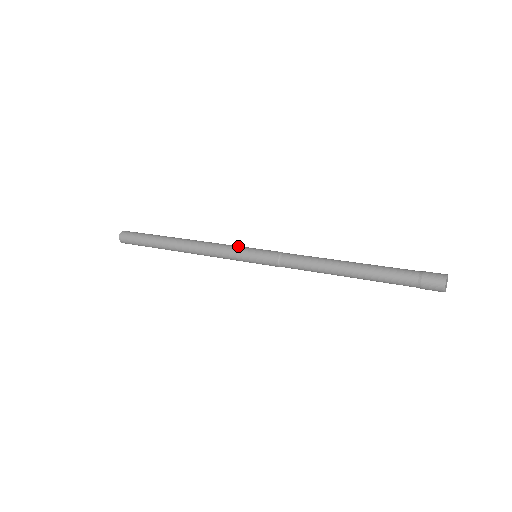
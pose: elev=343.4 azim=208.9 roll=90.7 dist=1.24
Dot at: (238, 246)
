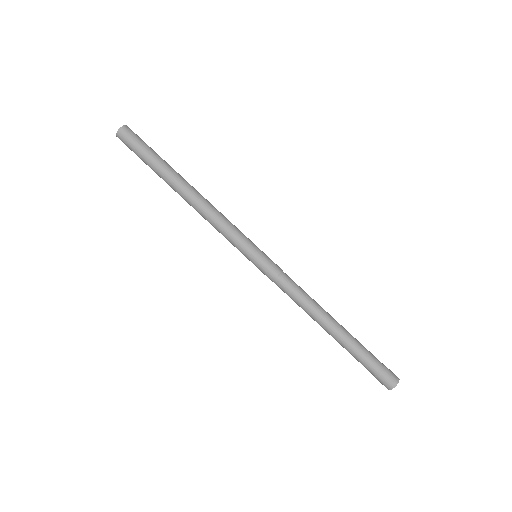
Dot at: (245, 236)
